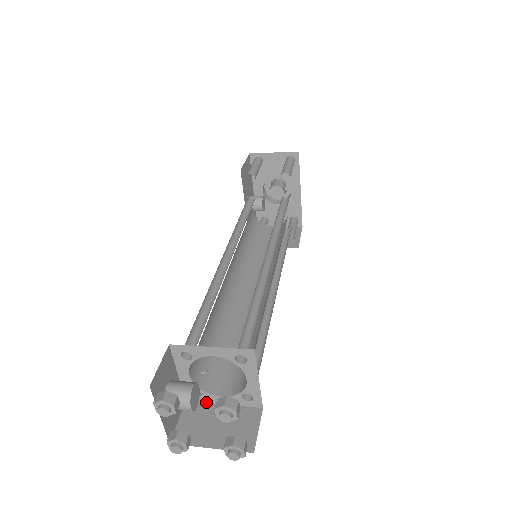
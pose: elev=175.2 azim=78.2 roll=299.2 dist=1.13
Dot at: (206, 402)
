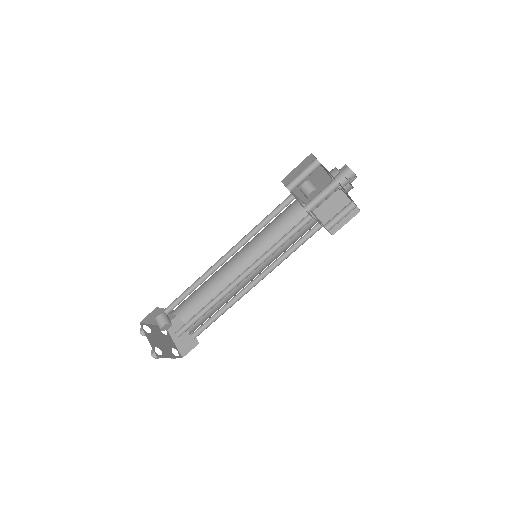
Dot at: occluded
